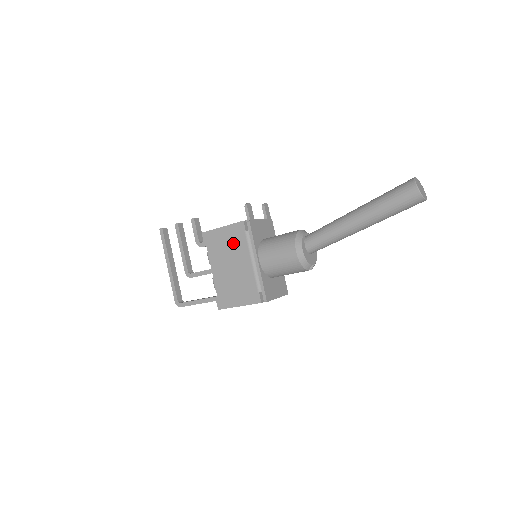
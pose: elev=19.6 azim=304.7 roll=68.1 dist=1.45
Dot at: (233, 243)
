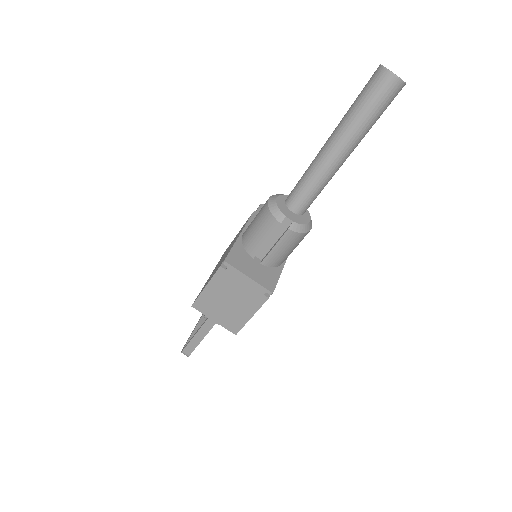
Dot at: occluded
